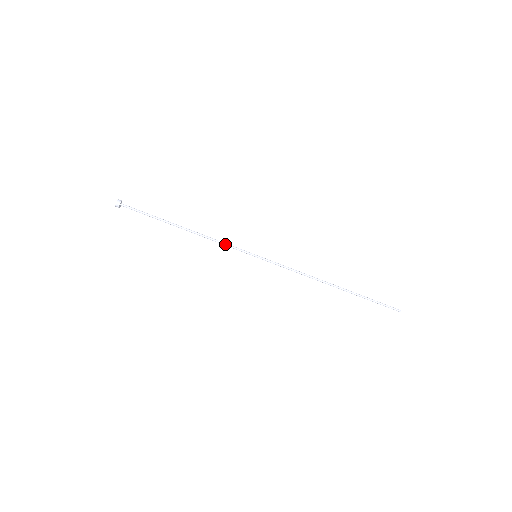
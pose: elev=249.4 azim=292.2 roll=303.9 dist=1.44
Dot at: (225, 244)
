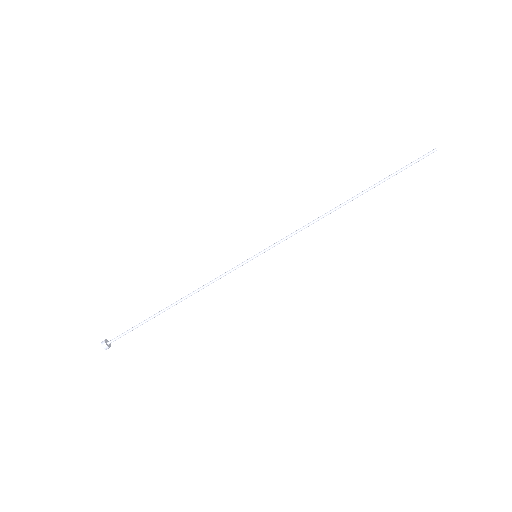
Dot at: (220, 277)
